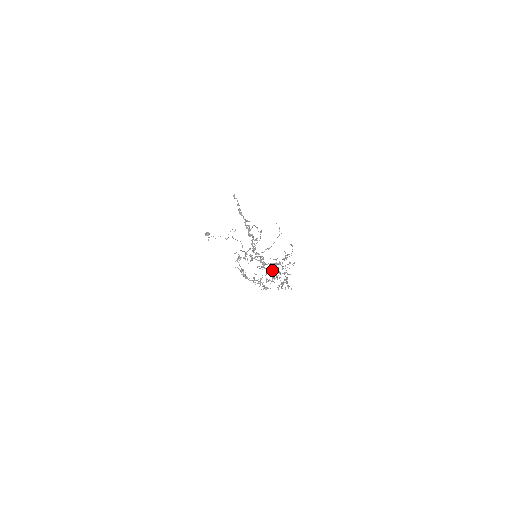
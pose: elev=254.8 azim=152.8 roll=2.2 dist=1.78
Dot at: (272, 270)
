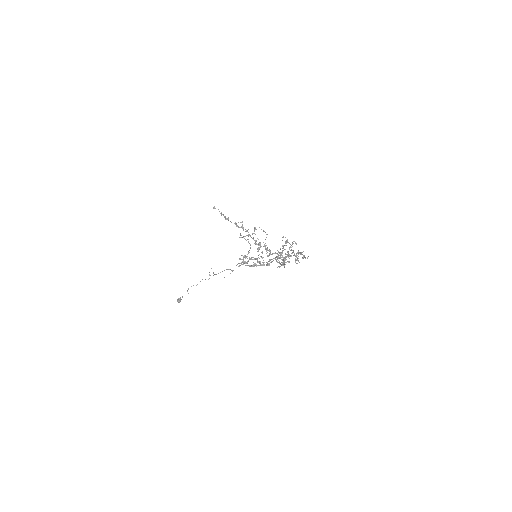
Dot at: occluded
